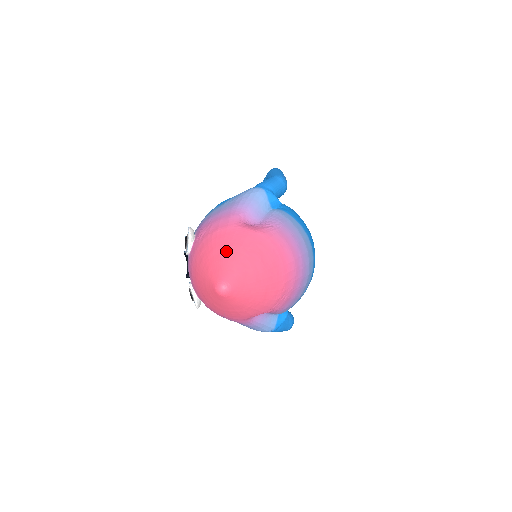
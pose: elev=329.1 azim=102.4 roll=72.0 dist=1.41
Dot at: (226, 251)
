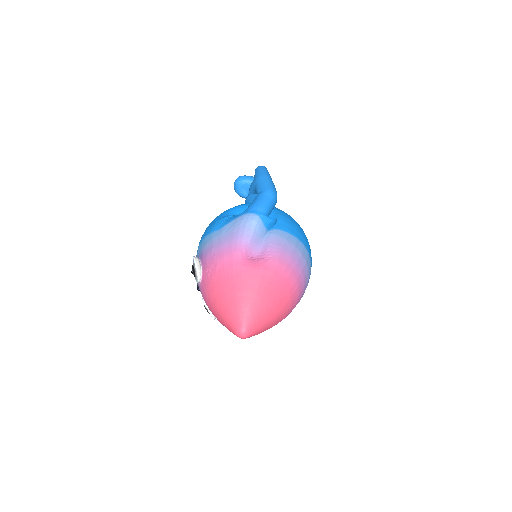
Dot at: (238, 297)
